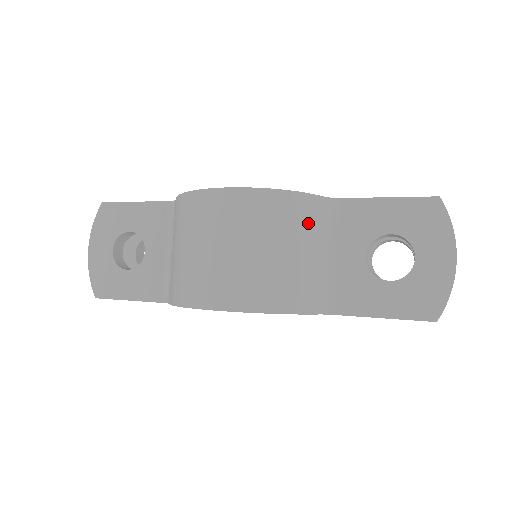
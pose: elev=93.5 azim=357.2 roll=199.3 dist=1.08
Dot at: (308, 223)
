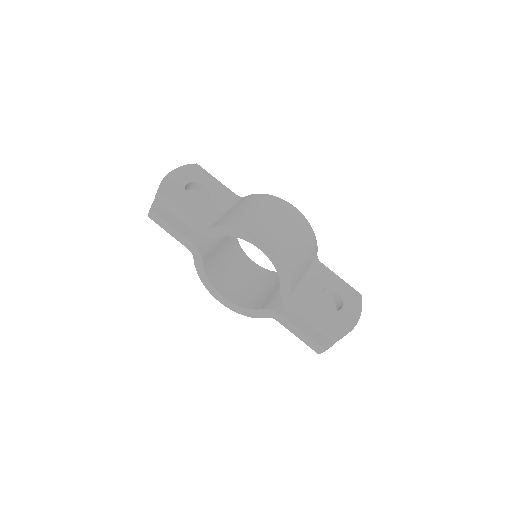
Dot at: (311, 254)
